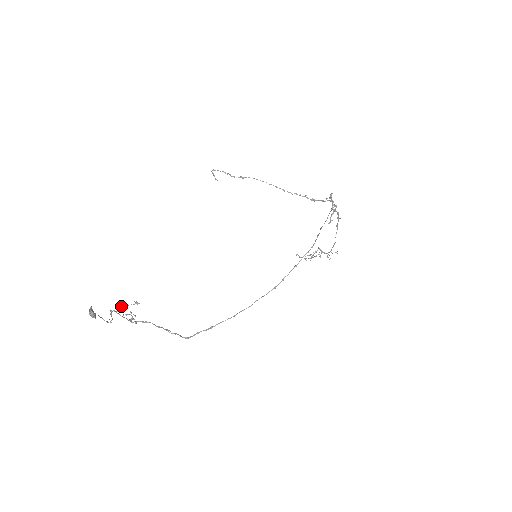
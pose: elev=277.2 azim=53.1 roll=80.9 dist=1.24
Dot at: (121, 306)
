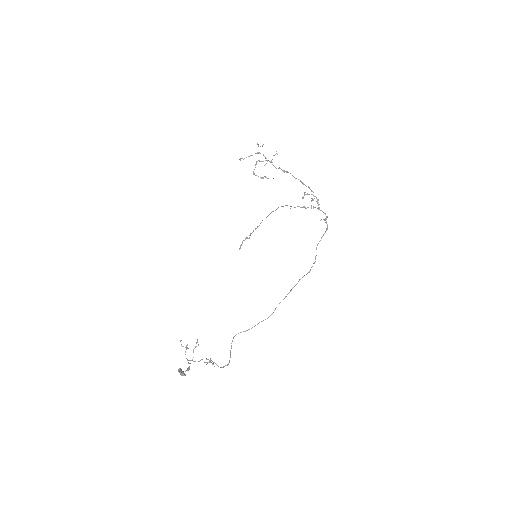
Dot at: (186, 348)
